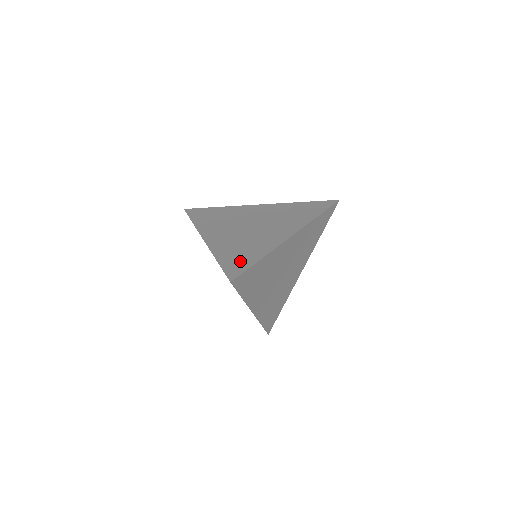
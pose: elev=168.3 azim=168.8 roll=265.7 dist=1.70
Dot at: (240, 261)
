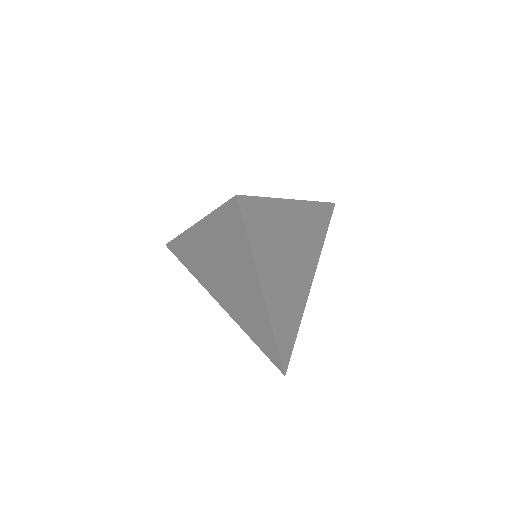
Dot at: occluded
